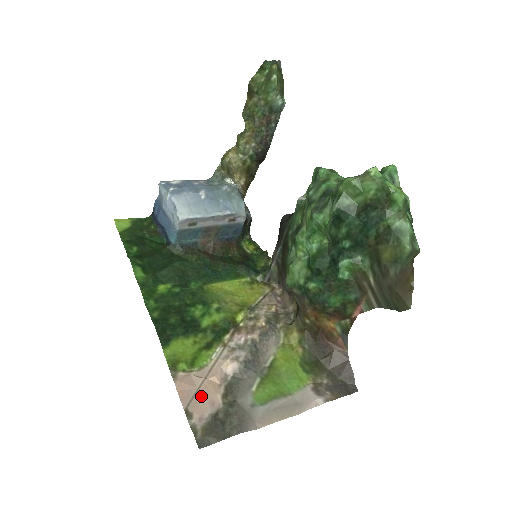
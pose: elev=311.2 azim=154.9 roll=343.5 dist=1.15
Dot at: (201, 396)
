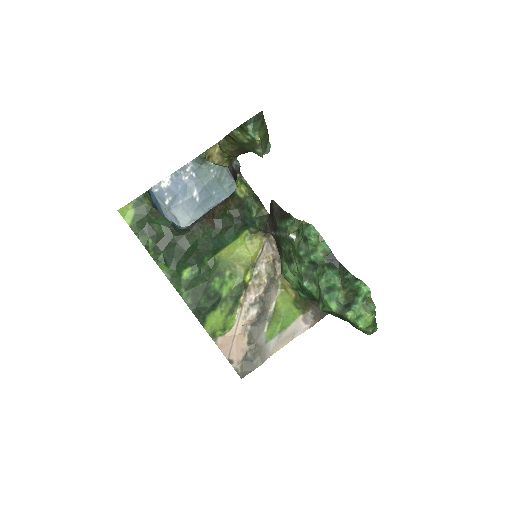
Dot at: (235, 348)
